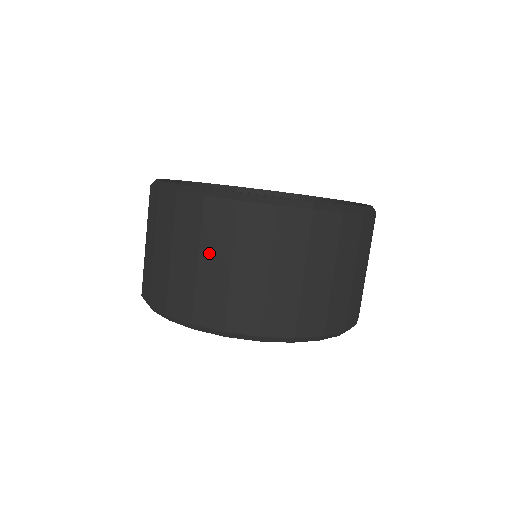
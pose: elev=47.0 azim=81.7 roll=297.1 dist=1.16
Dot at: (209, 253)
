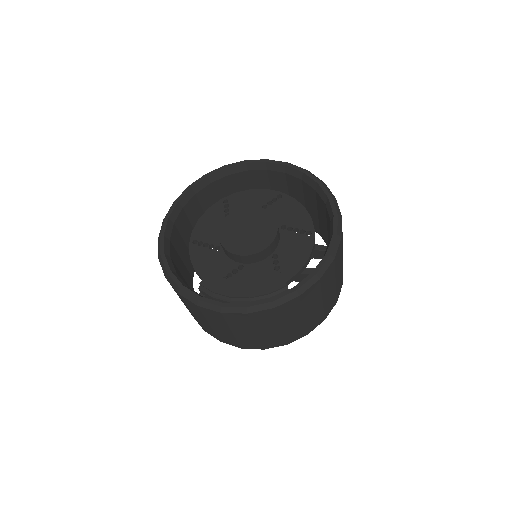
Dot at: (215, 325)
